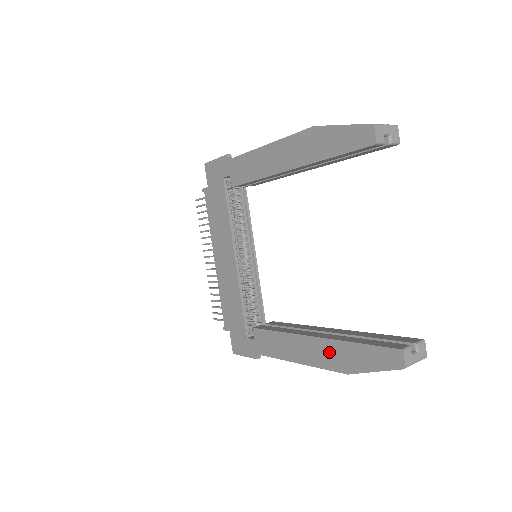
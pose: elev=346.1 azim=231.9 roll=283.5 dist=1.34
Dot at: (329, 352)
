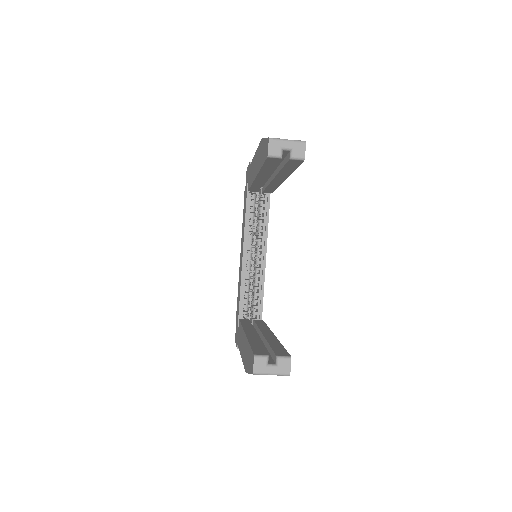
Dot at: (245, 349)
